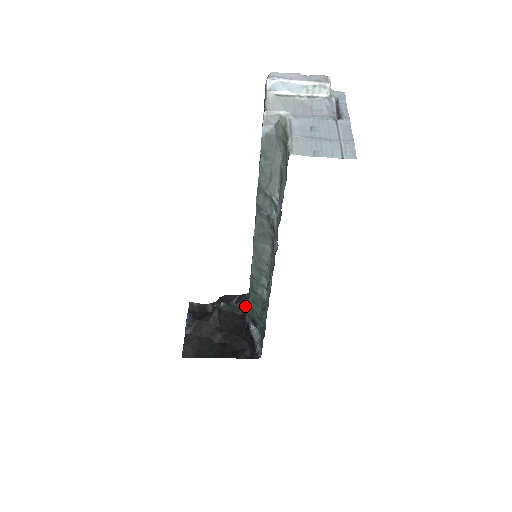
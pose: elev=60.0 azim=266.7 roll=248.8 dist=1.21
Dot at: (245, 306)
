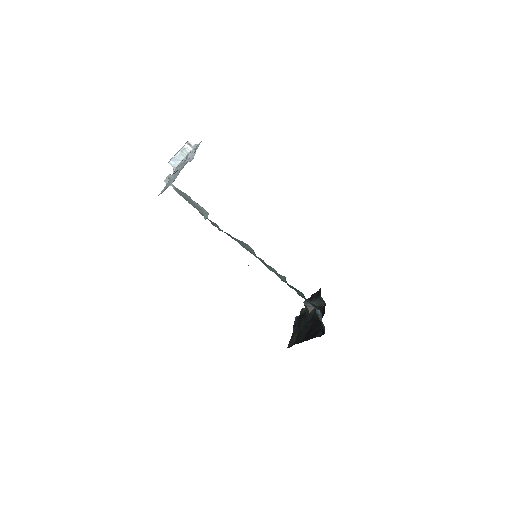
Dot at: (320, 297)
